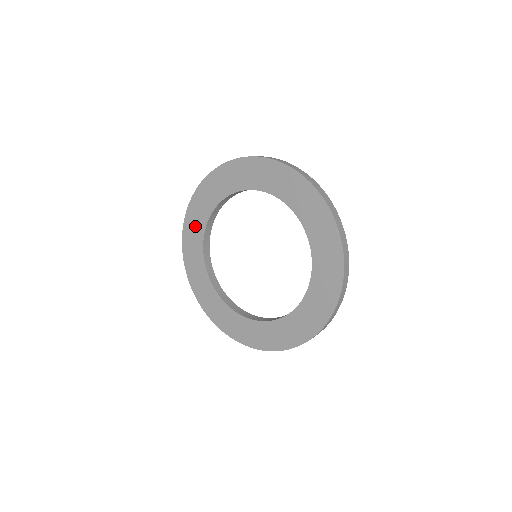
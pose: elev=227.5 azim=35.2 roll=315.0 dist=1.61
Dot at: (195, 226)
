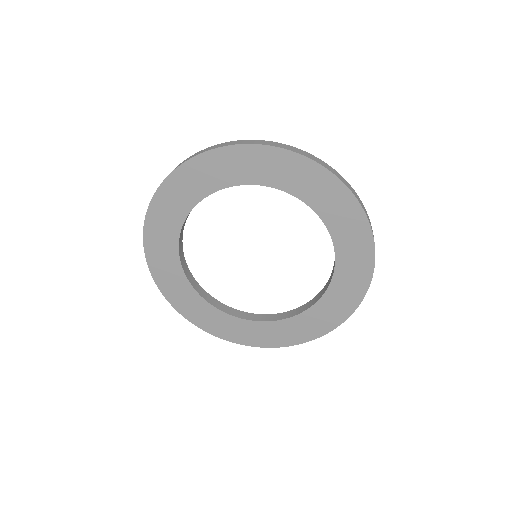
Dot at: (174, 203)
